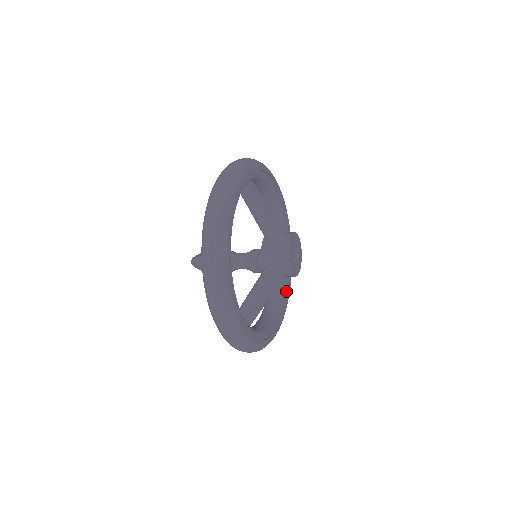
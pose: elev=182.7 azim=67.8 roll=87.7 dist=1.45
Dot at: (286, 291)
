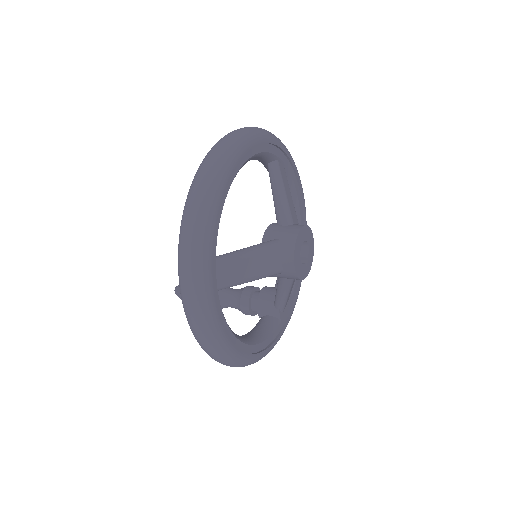
Dot at: (273, 337)
